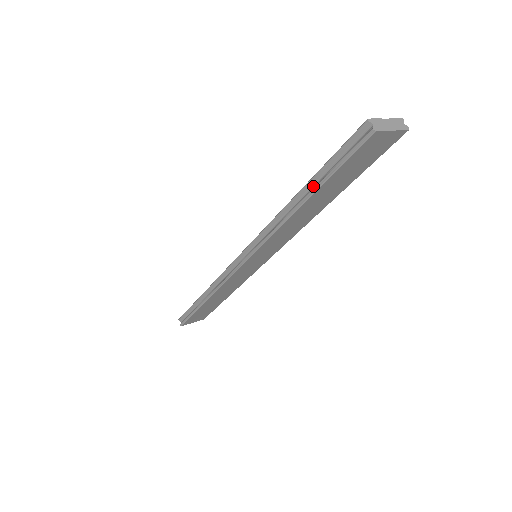
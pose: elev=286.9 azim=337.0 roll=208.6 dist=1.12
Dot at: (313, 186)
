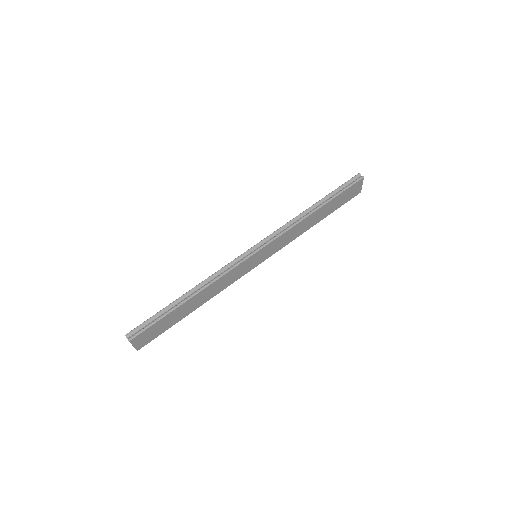
Dot at: (326, 200)
